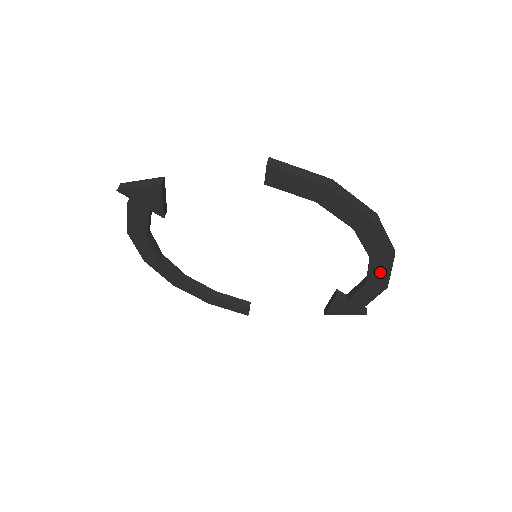
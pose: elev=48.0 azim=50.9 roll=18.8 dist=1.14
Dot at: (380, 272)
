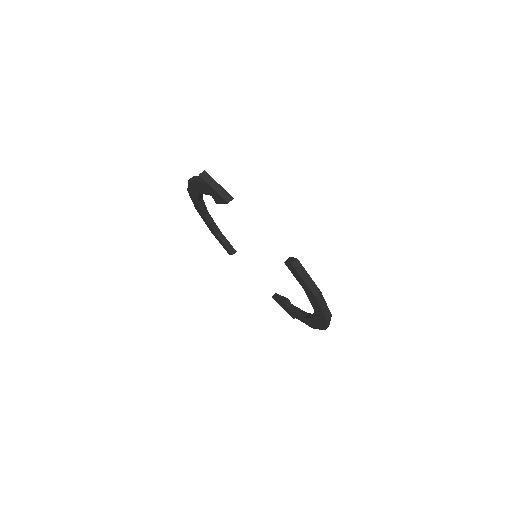
Dot at: (314, 324)
